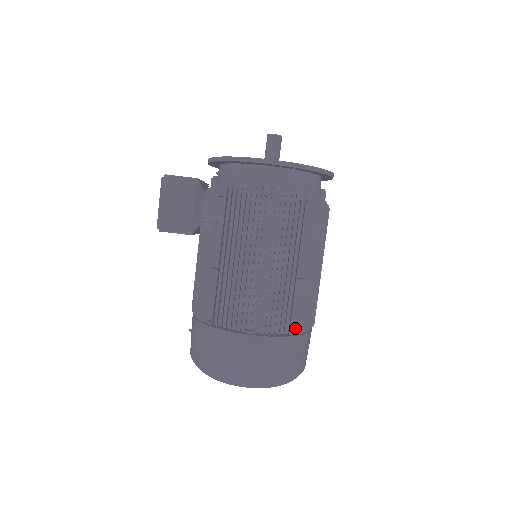
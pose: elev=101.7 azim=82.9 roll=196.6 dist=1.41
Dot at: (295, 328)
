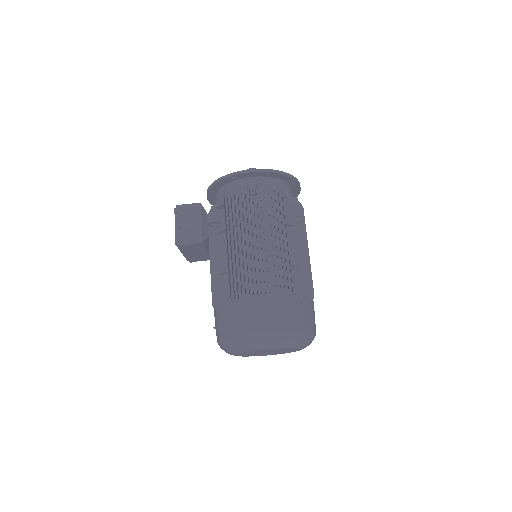
Dot at: (298, 292)
